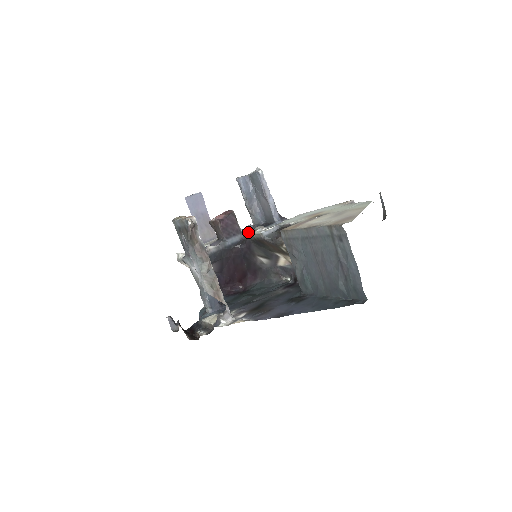
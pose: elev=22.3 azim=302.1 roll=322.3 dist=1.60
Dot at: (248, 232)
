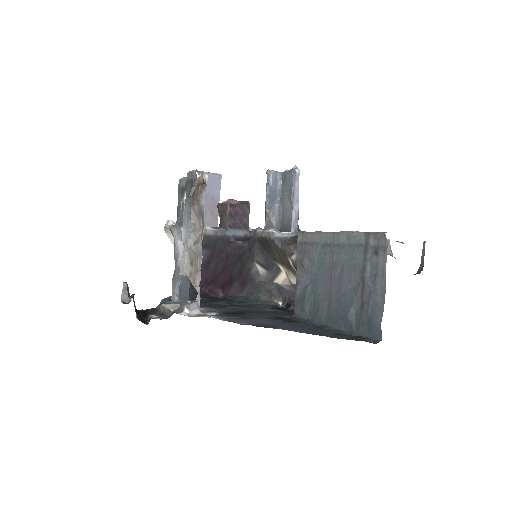
Dot at: occluded
